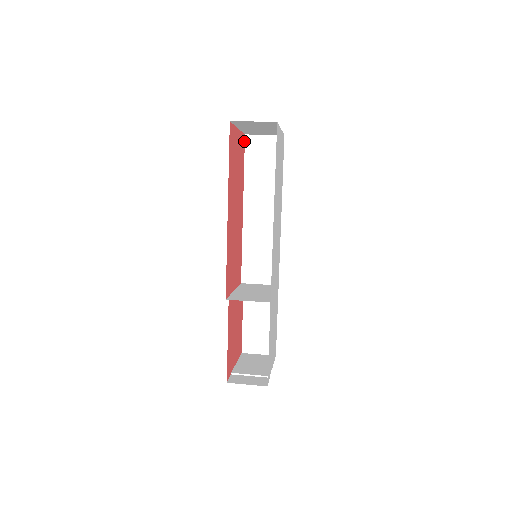
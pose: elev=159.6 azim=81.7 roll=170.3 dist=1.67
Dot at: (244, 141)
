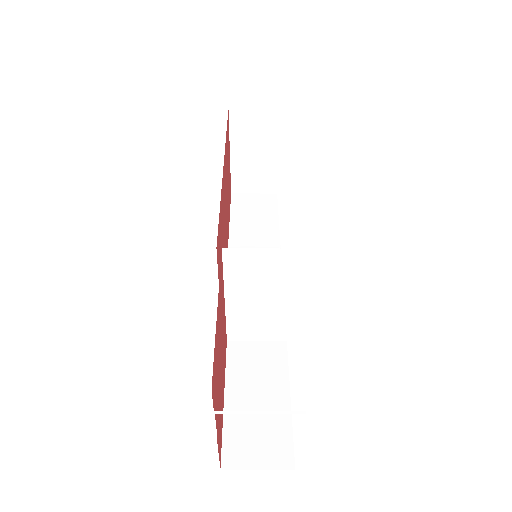
Dot at: occluded
